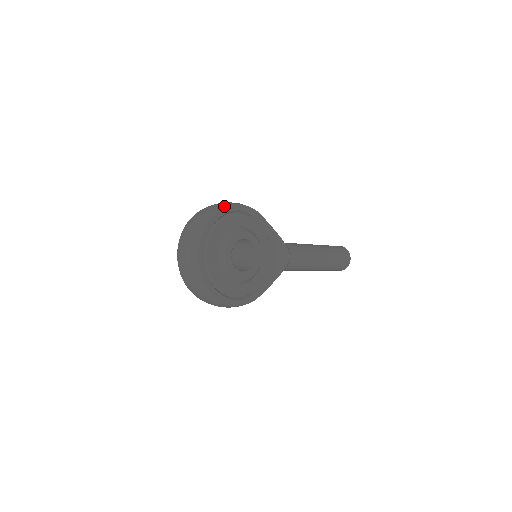
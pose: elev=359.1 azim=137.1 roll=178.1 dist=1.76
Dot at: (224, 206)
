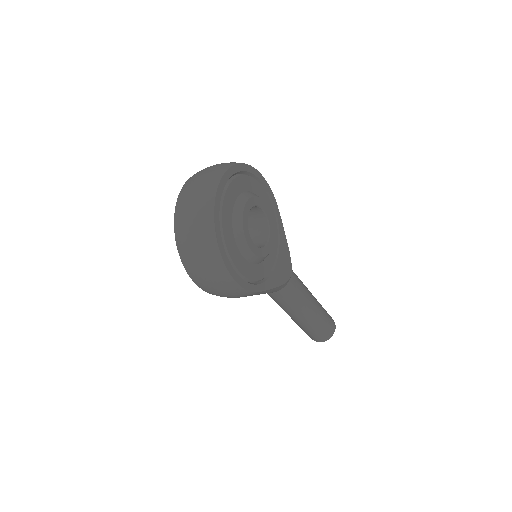
Dot at: (250, 166)
